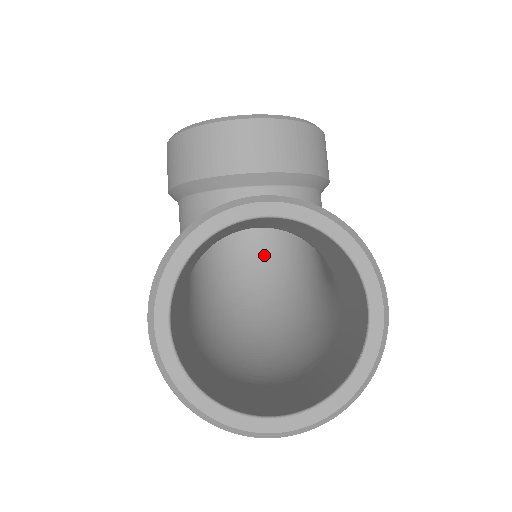
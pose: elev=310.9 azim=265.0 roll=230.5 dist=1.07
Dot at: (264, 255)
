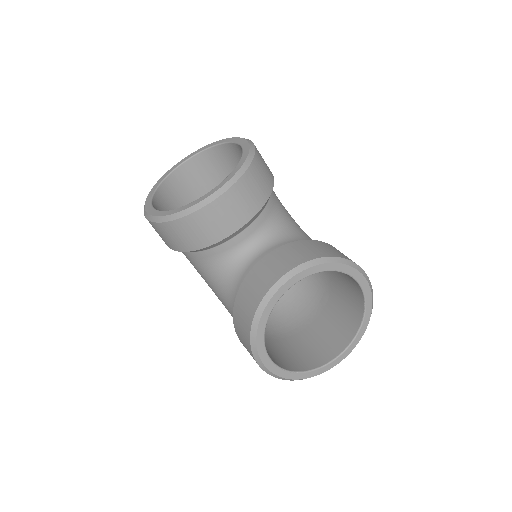
Dot at: occluded
